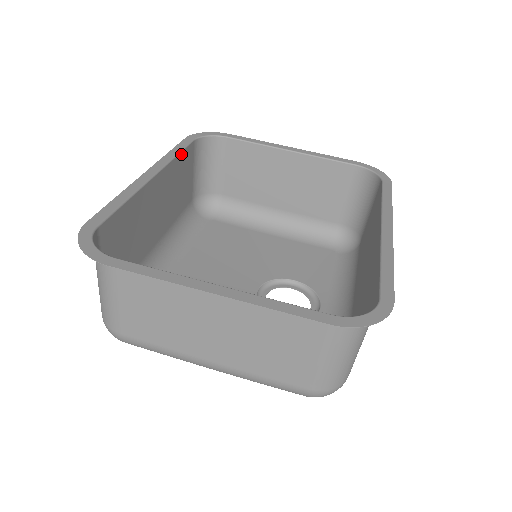
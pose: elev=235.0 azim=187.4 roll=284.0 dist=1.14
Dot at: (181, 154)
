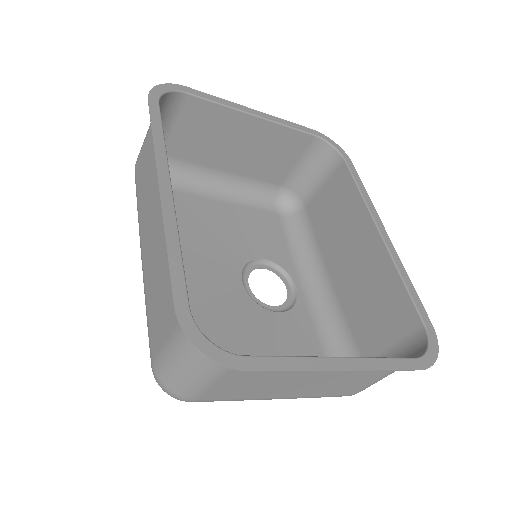
Dot at: (162, 134)
